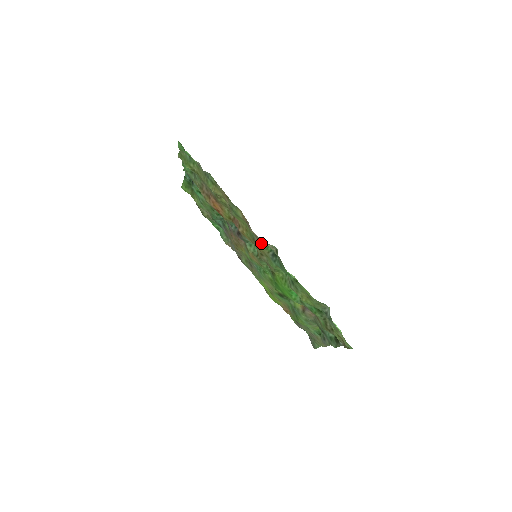
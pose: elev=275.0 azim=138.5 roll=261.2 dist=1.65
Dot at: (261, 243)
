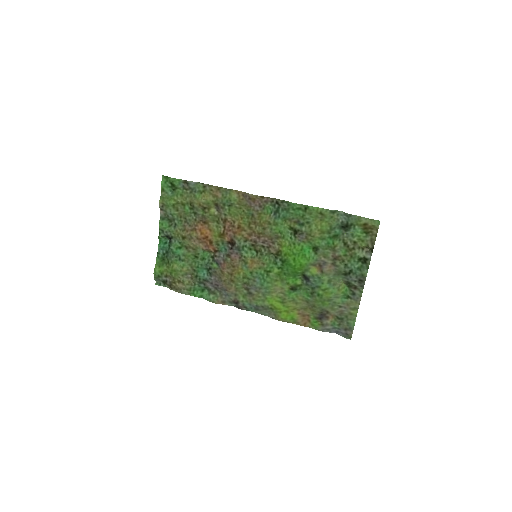
Dot at: (260, 212)
